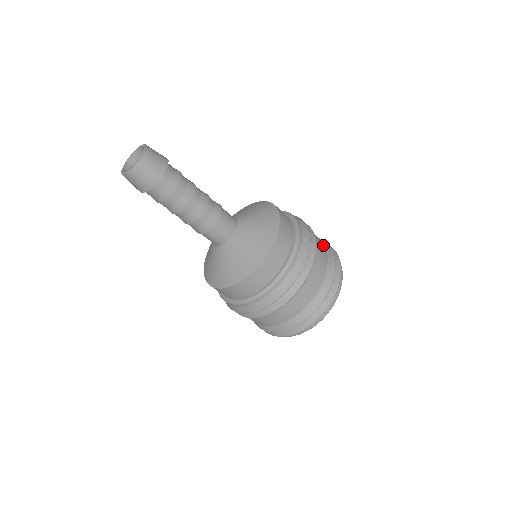
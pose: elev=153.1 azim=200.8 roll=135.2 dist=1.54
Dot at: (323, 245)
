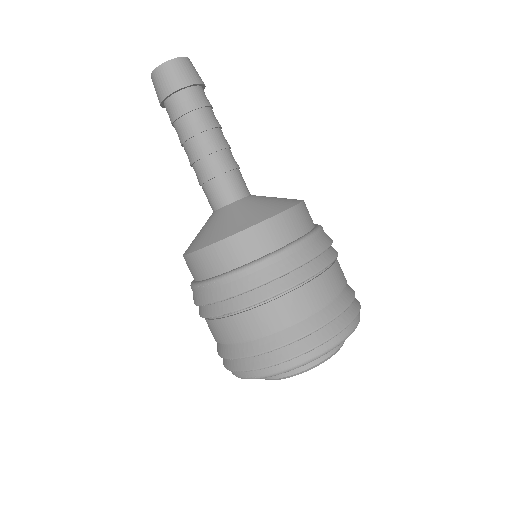
Dot at: (342, 284)
